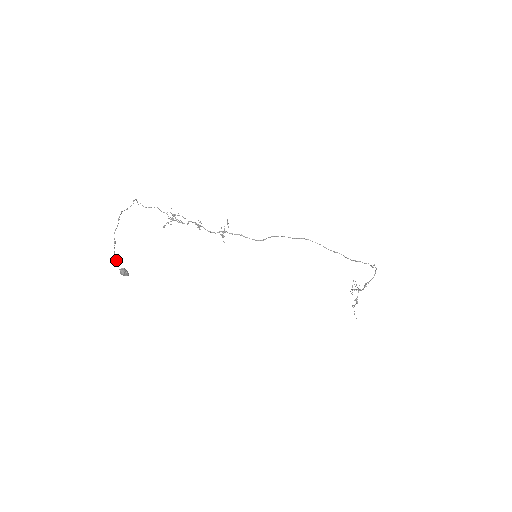
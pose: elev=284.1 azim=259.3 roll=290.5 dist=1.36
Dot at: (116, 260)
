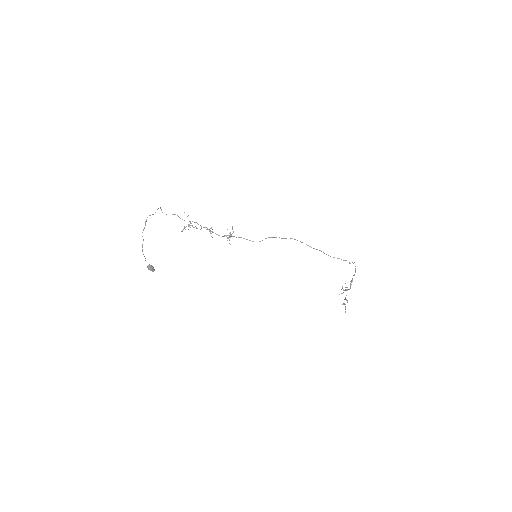
Dot at: (144, 256)
